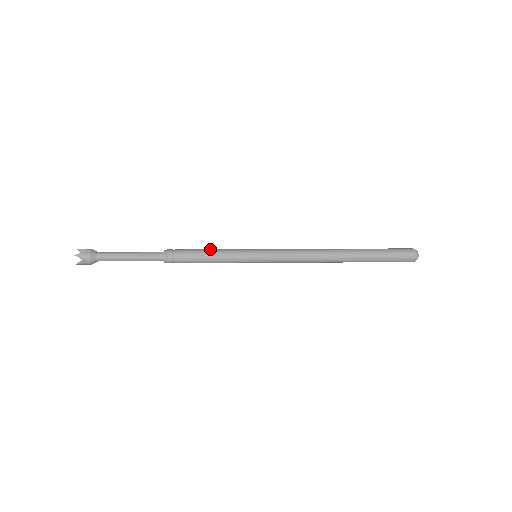
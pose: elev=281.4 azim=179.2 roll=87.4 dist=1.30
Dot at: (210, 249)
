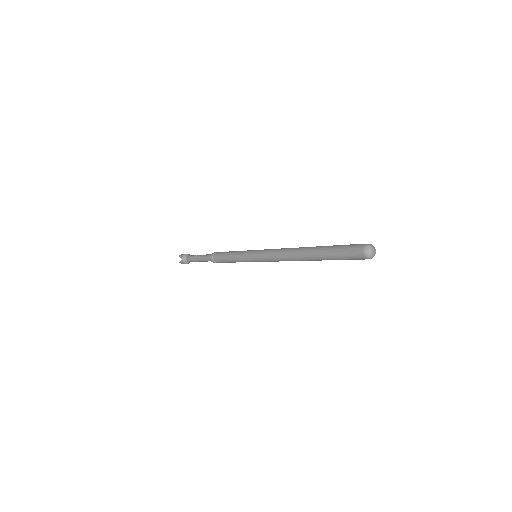
Dot at: (228, 255)
